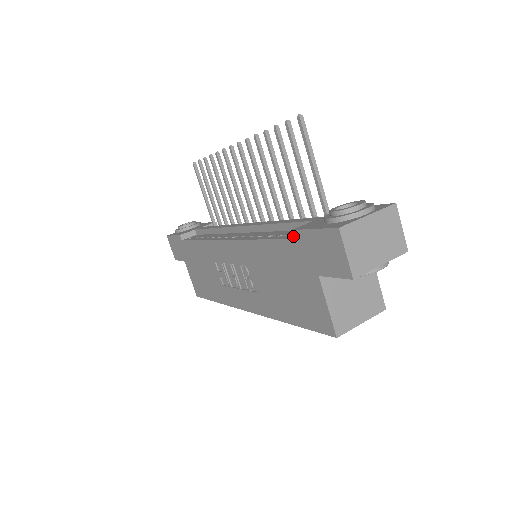
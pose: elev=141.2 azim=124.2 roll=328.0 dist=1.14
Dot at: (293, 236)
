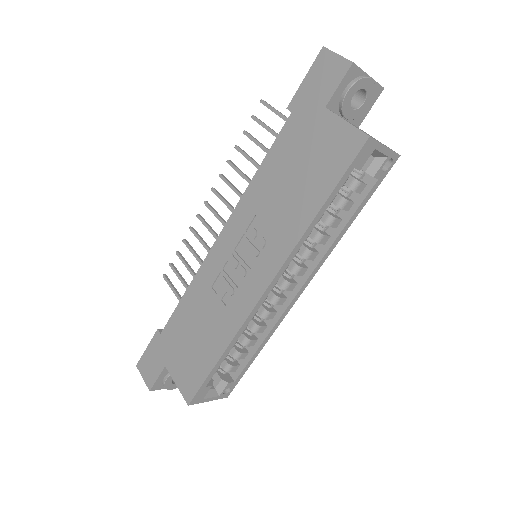
Dot at: (290, 111)
